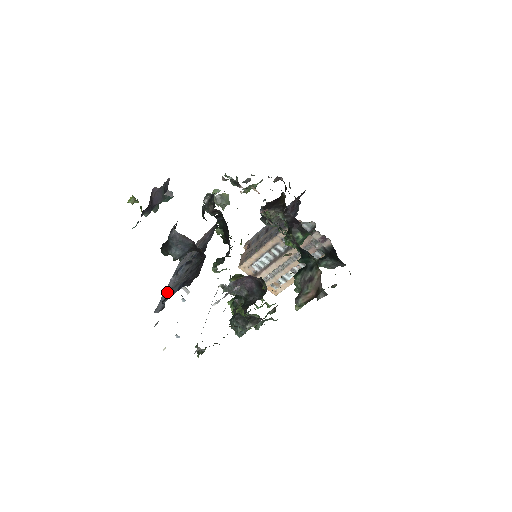
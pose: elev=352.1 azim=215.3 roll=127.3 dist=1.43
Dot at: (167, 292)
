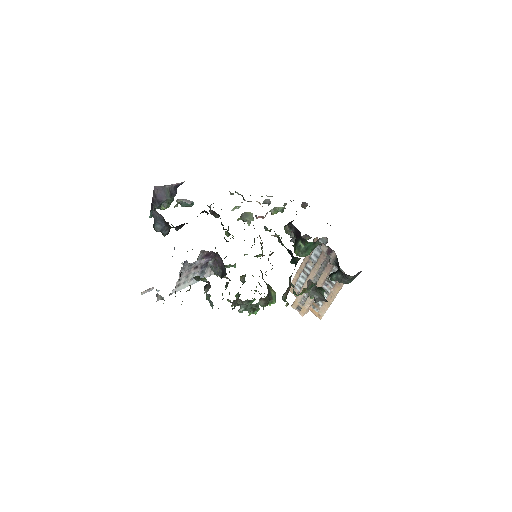
Dot at: occluded
